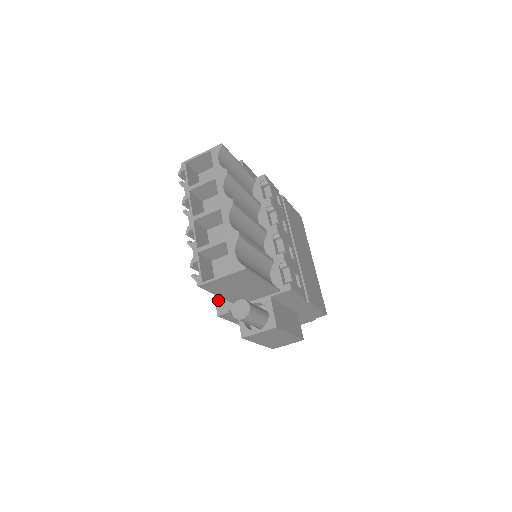
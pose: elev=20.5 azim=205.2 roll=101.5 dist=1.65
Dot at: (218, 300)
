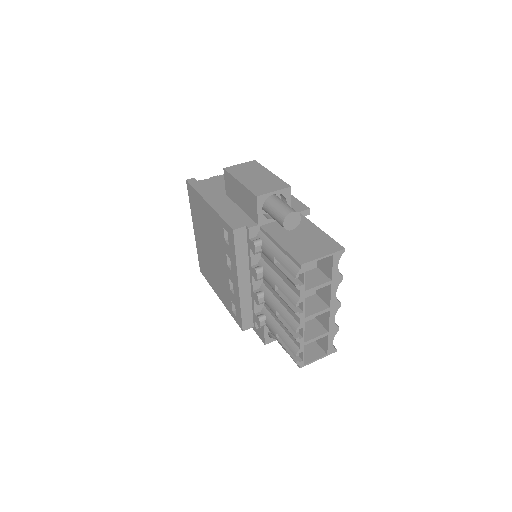
Dot at: (245, 320)
